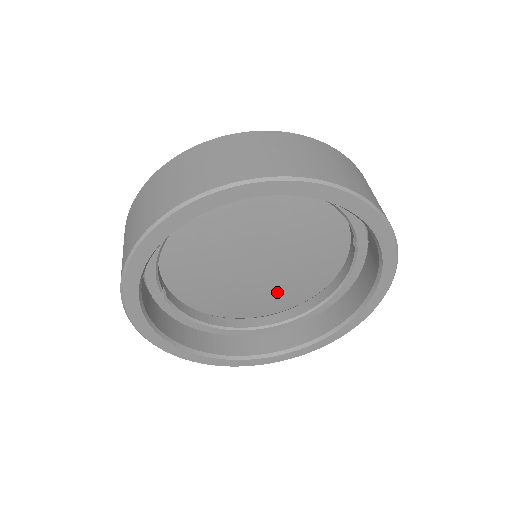
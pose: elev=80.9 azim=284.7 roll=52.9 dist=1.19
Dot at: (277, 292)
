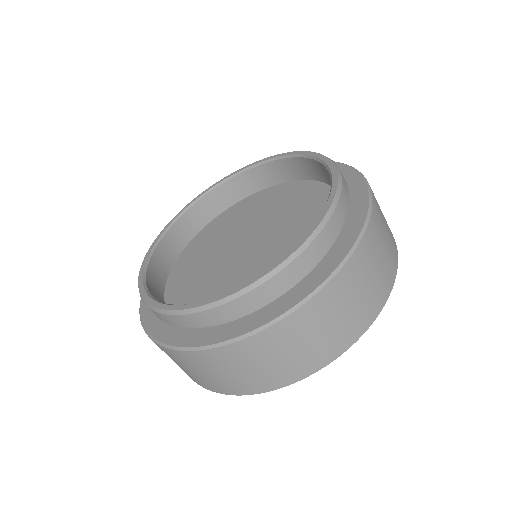
Dot at: occluded
